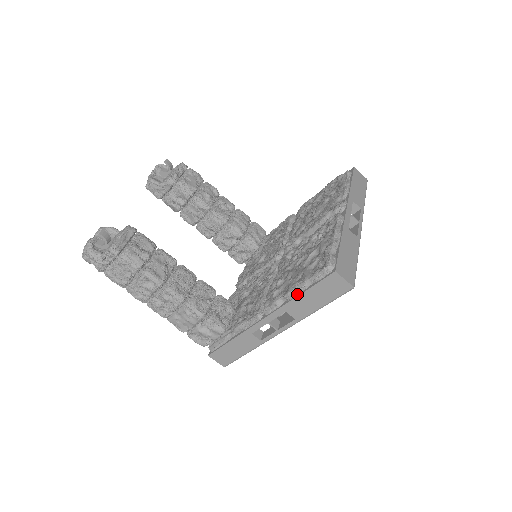
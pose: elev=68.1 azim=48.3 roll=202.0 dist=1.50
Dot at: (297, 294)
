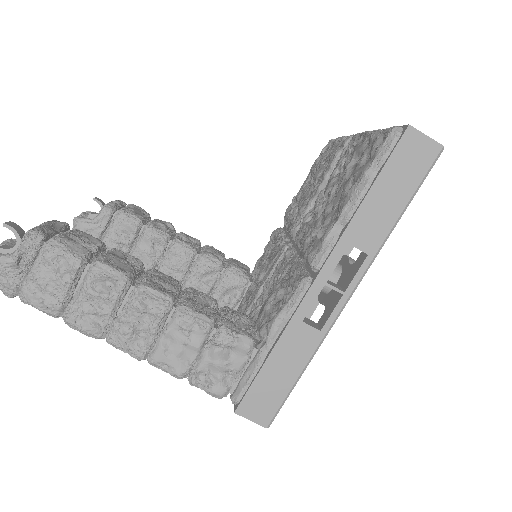
Dot at: (359, 201)
